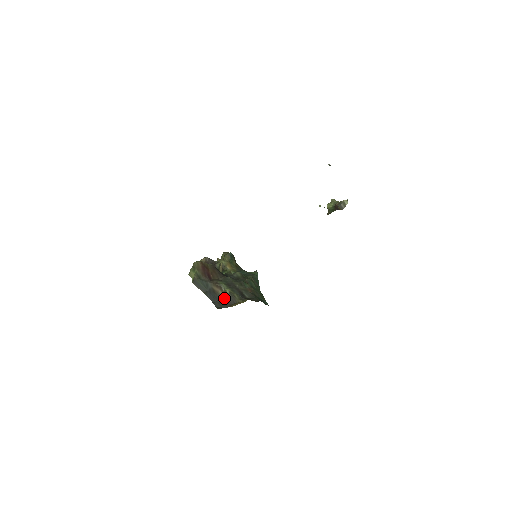
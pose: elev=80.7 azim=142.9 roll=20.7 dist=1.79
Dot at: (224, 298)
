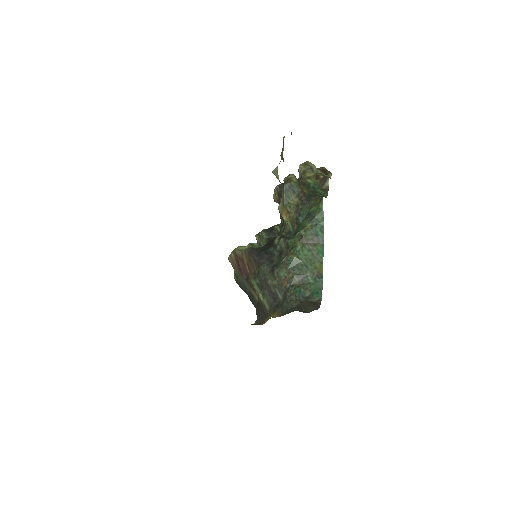
Dot at: (259, 307)
